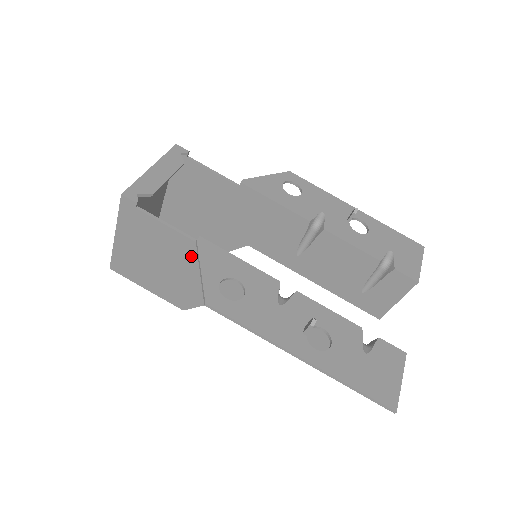
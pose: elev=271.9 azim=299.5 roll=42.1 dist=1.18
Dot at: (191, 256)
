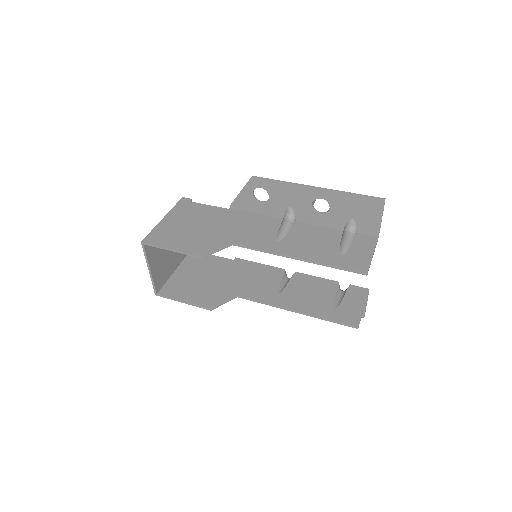
Dot at: (222, 217)
